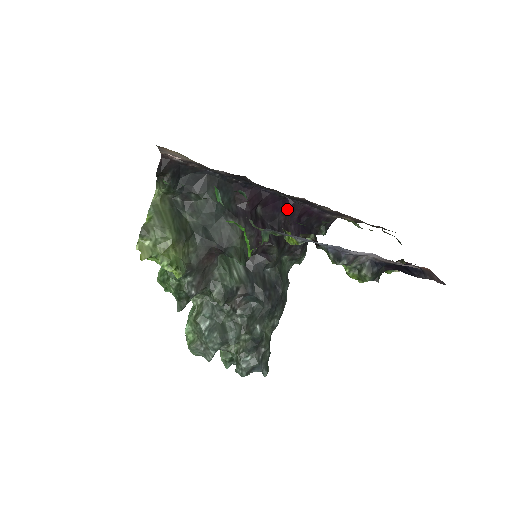
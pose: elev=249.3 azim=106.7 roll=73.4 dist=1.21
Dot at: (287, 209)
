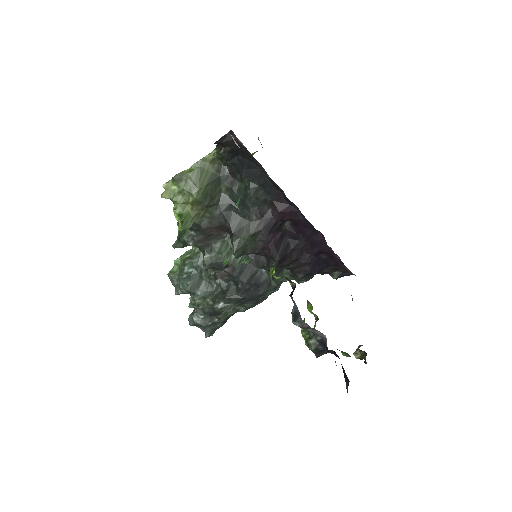
Dot at: (313, 239)
